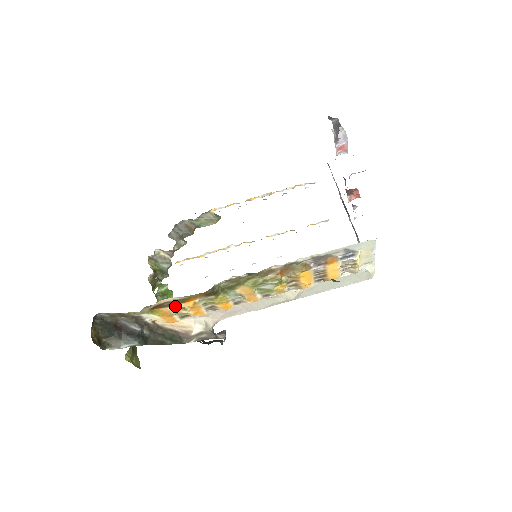
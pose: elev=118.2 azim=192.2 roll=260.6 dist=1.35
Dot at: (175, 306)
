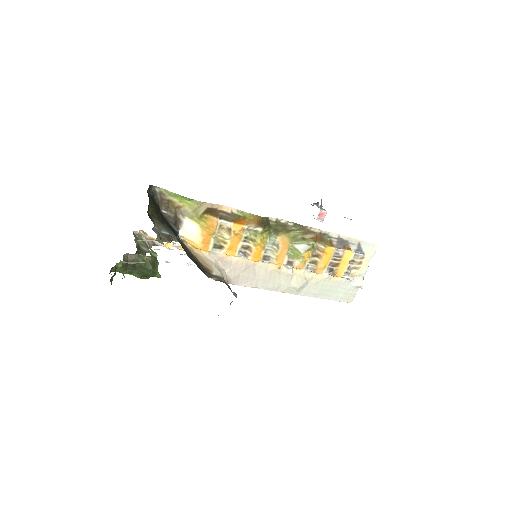
Dot at: (224, 223)
